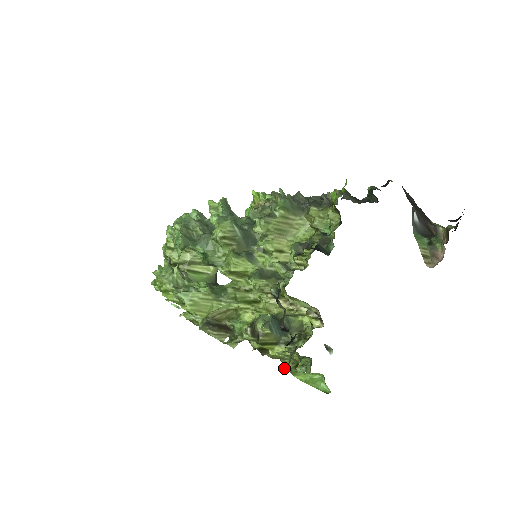
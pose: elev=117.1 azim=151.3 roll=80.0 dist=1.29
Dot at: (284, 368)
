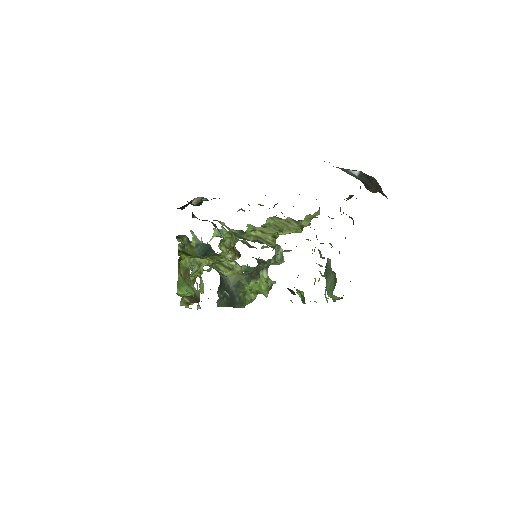
Dot at: occluded
